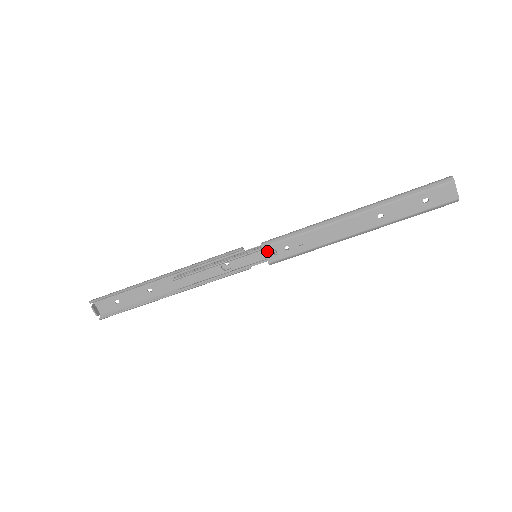
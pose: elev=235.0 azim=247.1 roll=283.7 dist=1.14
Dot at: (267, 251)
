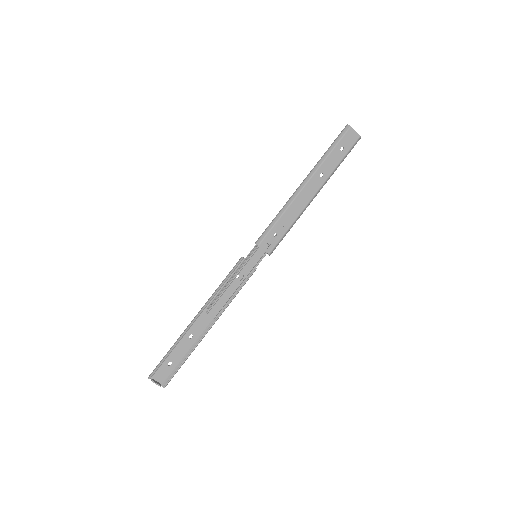
Dot at: (263, 246)
